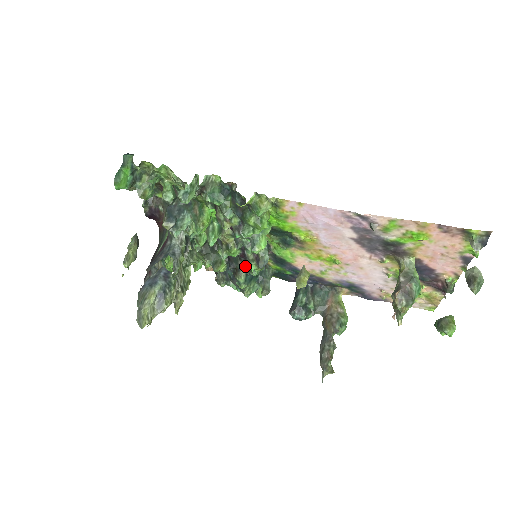
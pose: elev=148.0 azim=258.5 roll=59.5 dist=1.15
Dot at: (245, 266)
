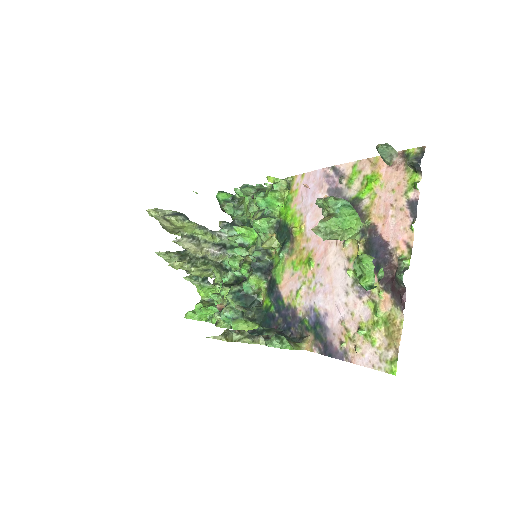
Dot at: occluded
